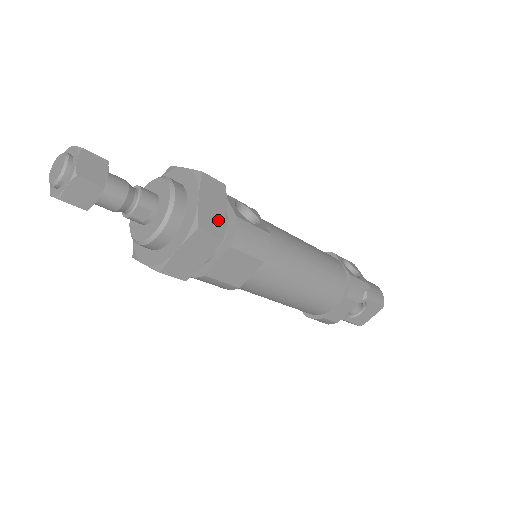
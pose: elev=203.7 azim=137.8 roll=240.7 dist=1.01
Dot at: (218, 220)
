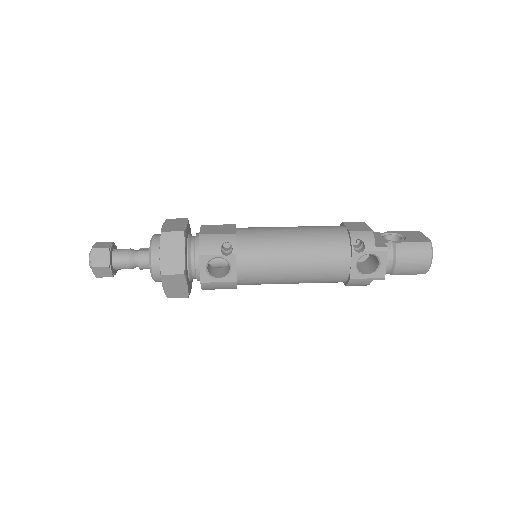
Dot at: (181, 291)
